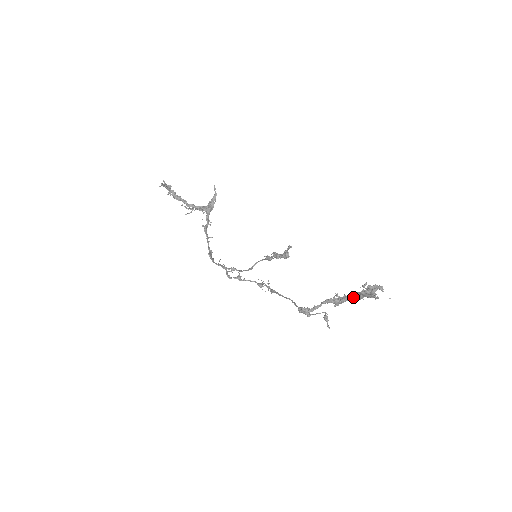
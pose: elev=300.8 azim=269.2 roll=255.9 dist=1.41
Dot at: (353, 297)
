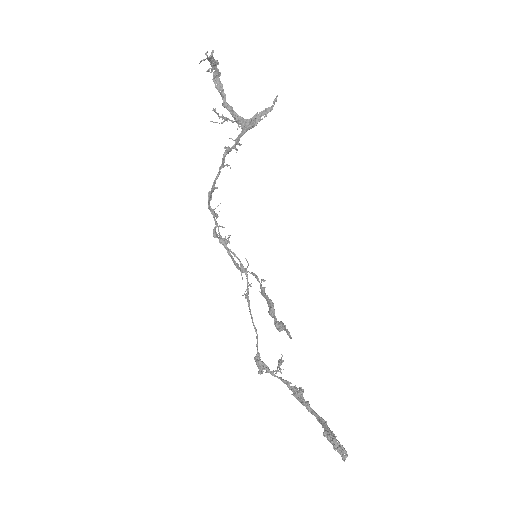
Dot at: (314, 415)
